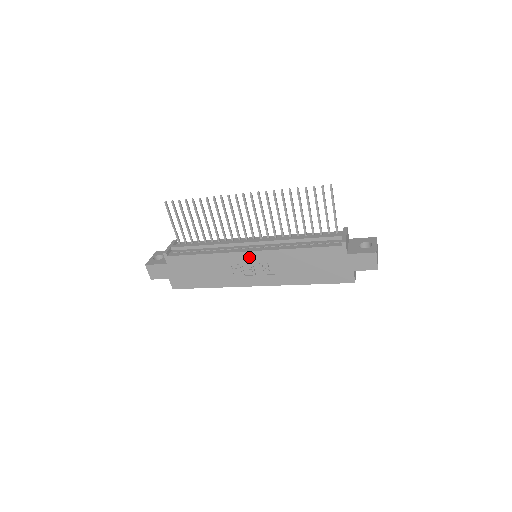
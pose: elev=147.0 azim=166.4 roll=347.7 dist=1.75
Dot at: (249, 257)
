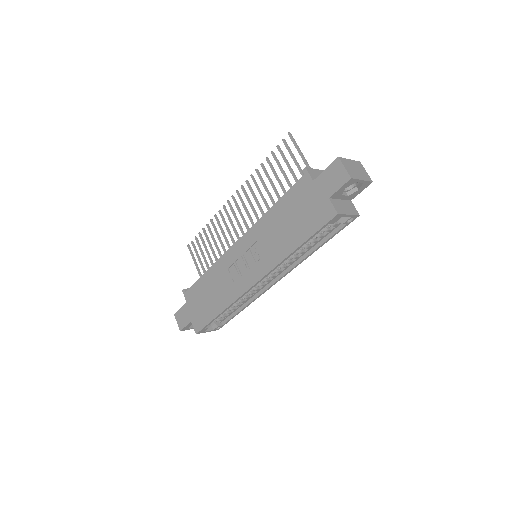
Dot at: (238, 249)
